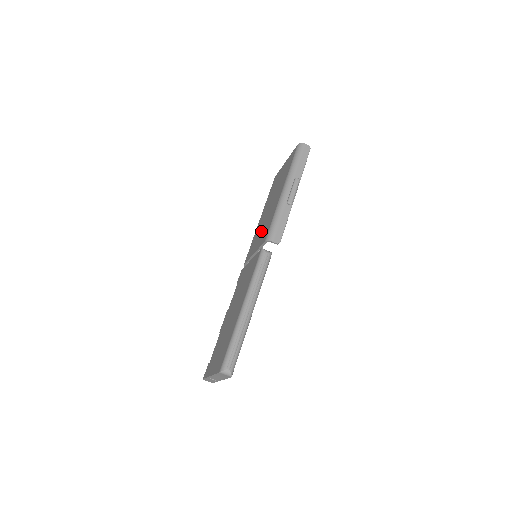
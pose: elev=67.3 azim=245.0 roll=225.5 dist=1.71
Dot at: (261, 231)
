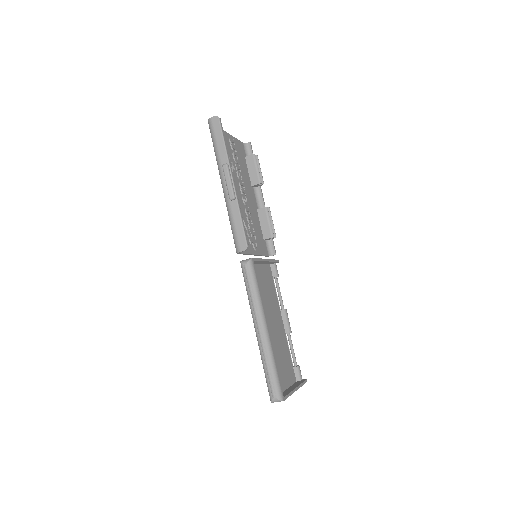
Dot at: occluded
